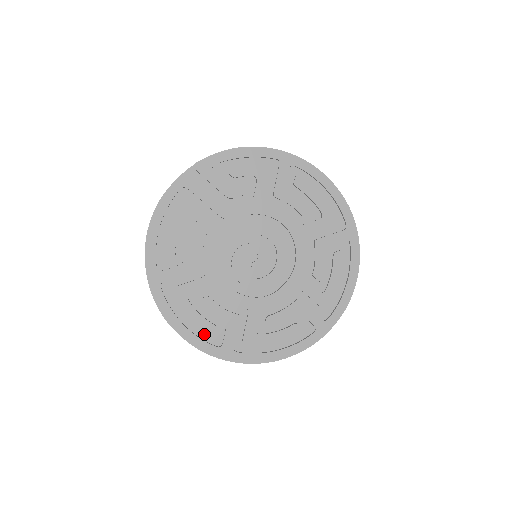
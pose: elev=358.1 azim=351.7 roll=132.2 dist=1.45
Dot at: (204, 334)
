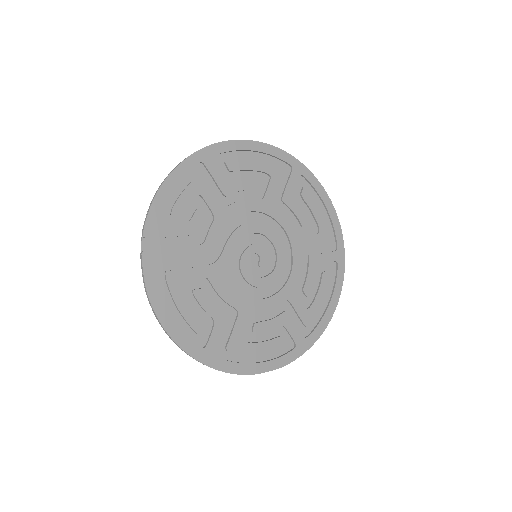
Dot at: (277, 351)
